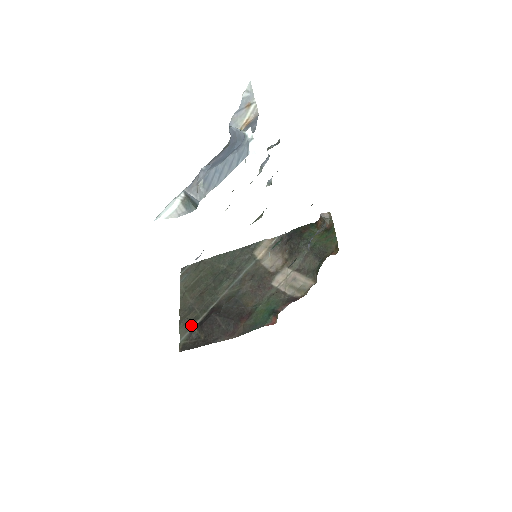
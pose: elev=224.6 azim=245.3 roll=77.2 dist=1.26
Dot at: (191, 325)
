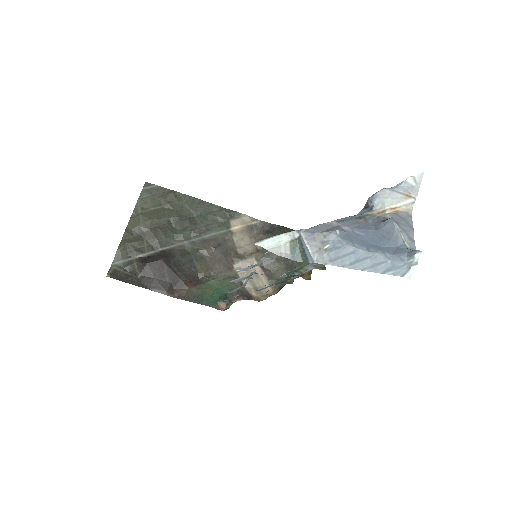
Dot at: (132, 254)
